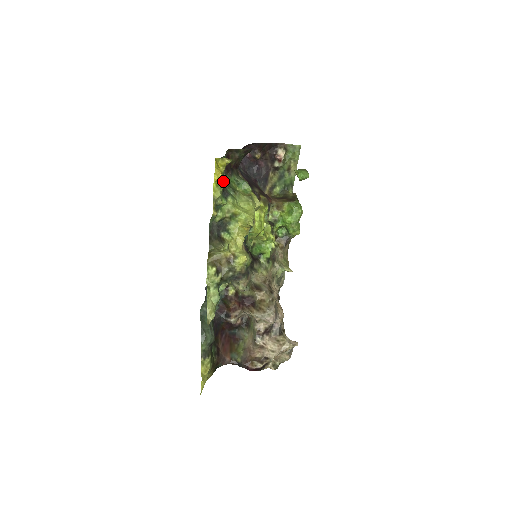
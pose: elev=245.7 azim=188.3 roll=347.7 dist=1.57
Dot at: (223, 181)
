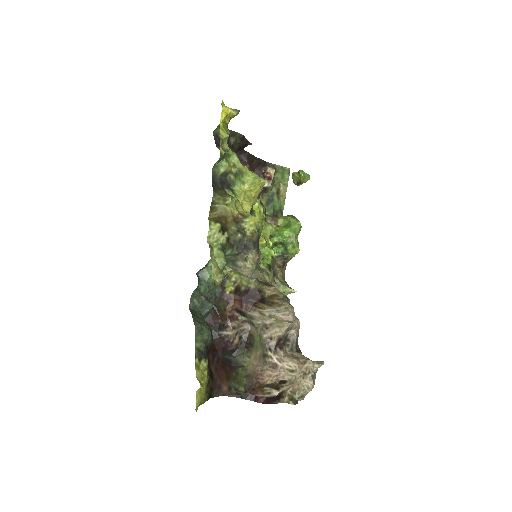
Dot at: (228, 130)
